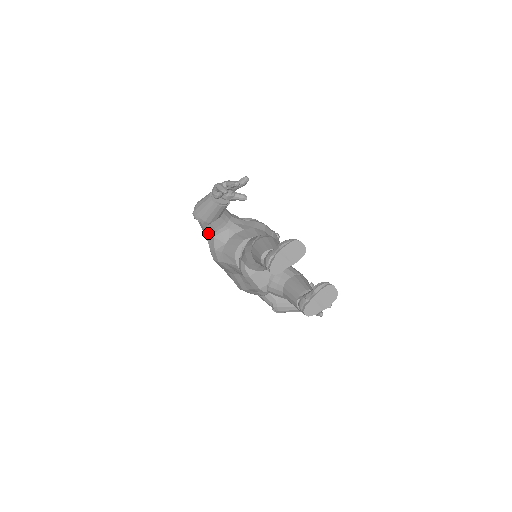
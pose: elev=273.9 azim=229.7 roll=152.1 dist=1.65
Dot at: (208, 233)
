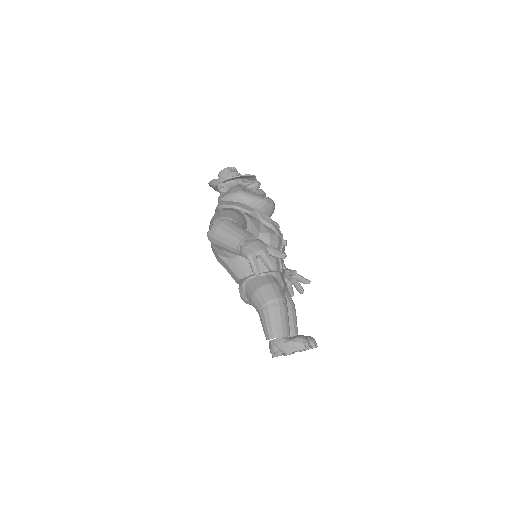
Dot at: occluded
